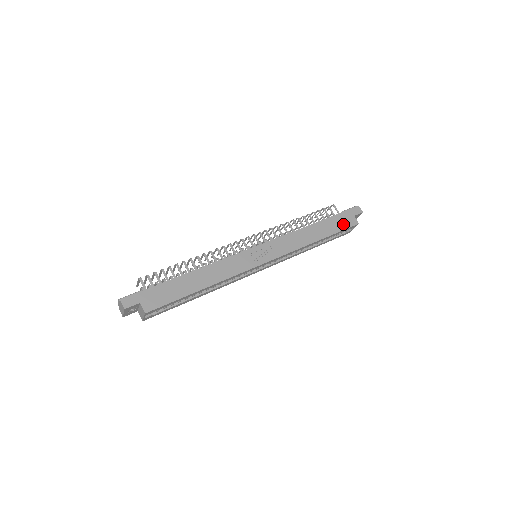
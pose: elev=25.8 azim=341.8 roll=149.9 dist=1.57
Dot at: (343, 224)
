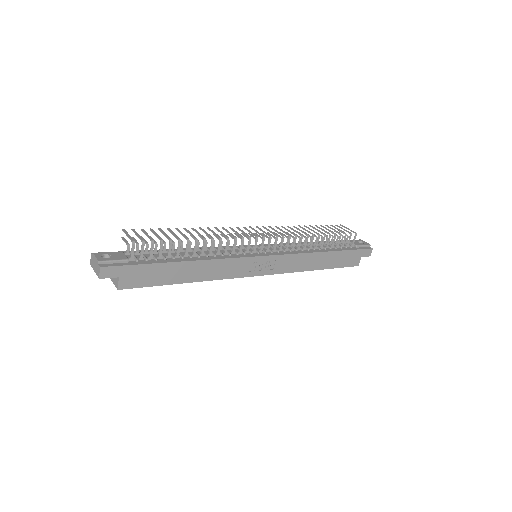
Dot at: (347, 262)
